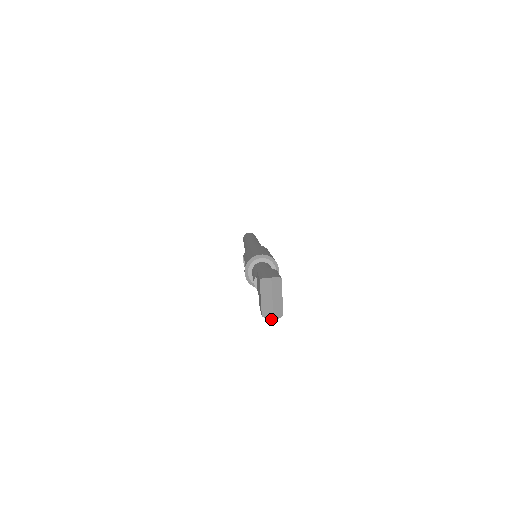
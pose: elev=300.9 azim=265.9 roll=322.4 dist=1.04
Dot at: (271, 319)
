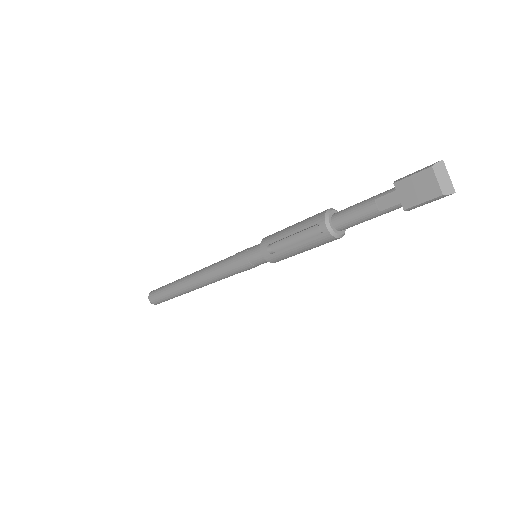
Dot at: (453, 192)
